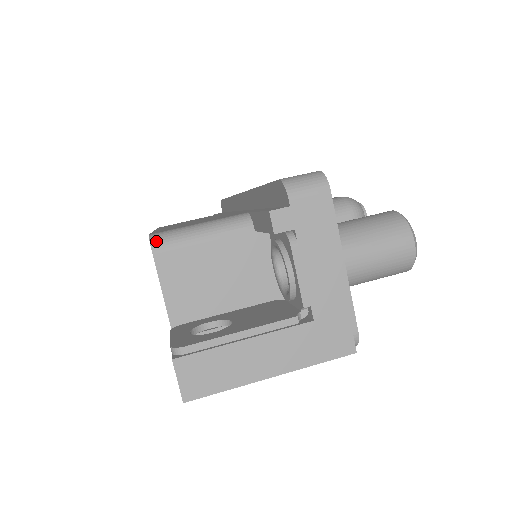
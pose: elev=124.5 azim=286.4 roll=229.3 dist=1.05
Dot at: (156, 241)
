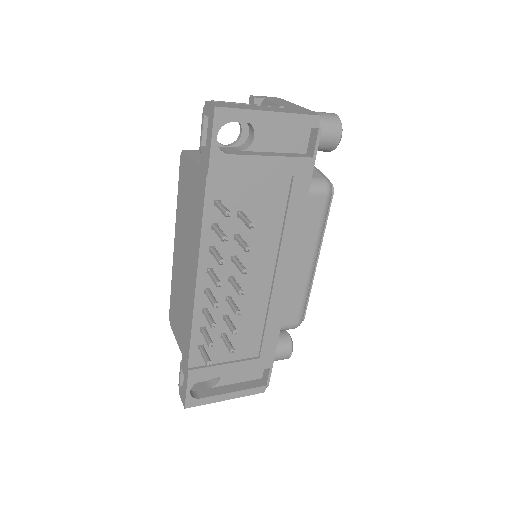
Dot at: occluded
